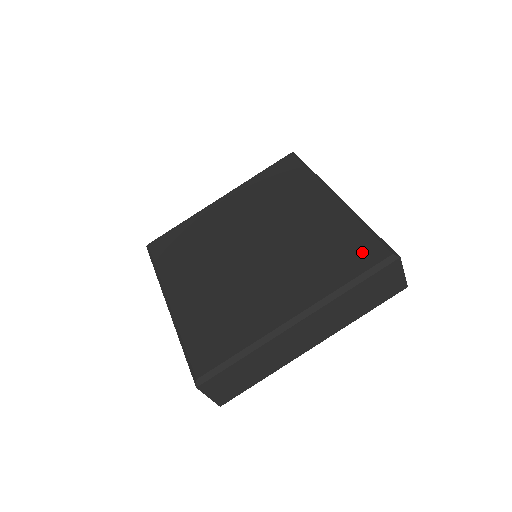
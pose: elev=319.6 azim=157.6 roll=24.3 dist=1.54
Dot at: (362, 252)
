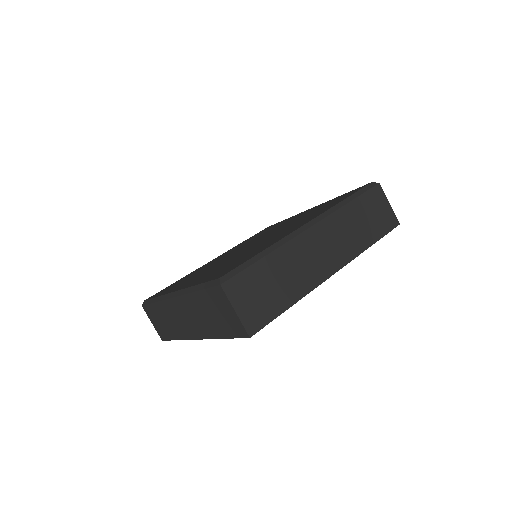
Dot at: (347, 194)
